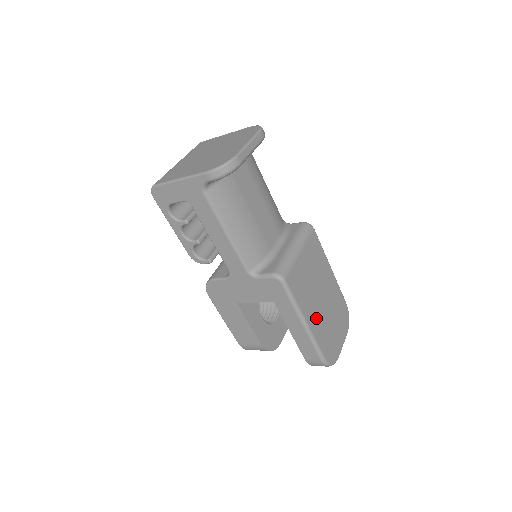
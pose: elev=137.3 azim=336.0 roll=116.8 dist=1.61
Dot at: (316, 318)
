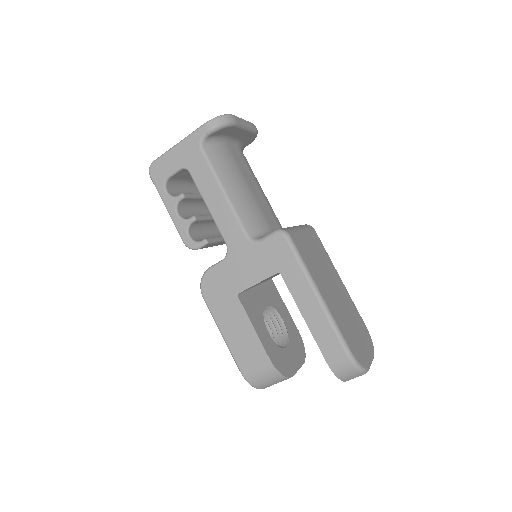
Dot at: (331, 301)
